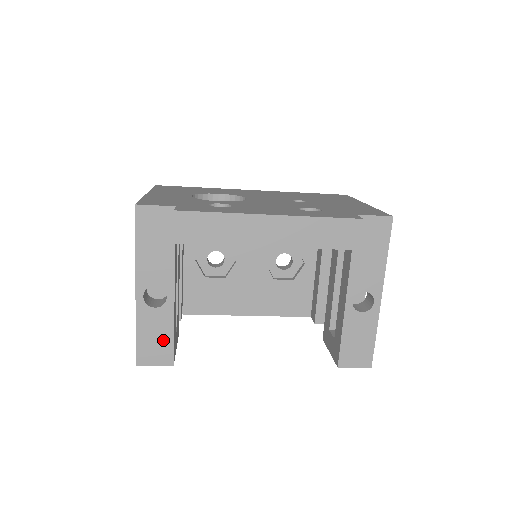
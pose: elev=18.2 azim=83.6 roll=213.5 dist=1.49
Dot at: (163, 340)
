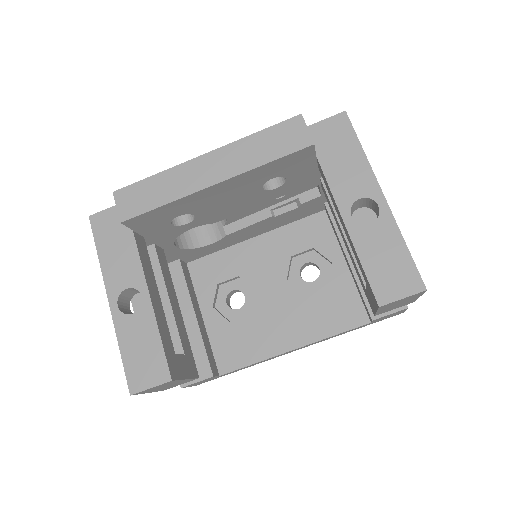
Dot at: (151, 350)
